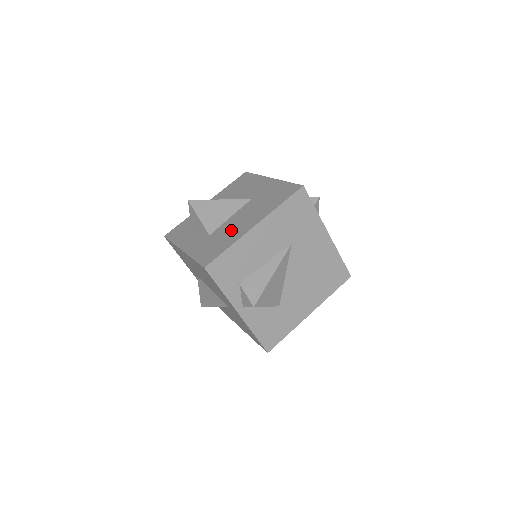
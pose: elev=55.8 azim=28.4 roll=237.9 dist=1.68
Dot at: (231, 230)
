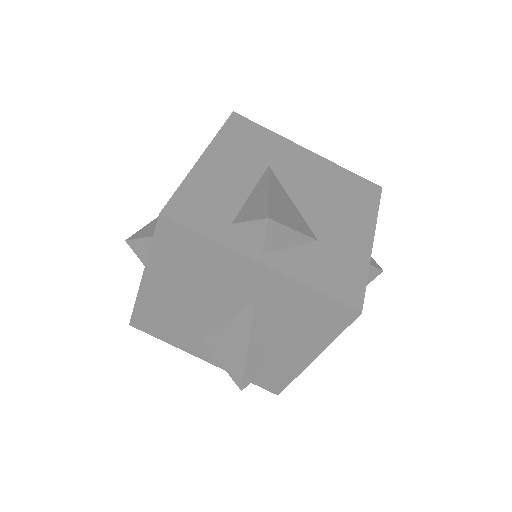
Dot at: occluded
